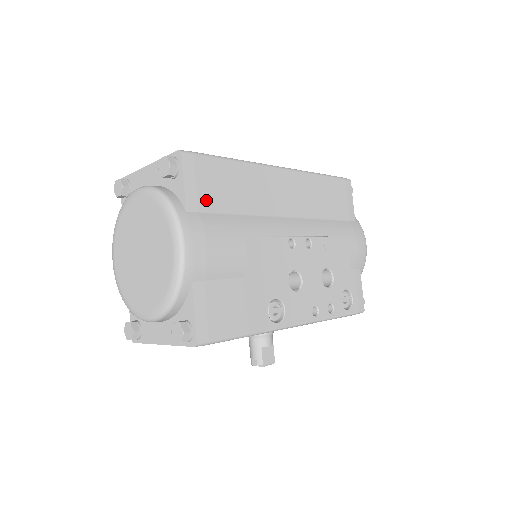
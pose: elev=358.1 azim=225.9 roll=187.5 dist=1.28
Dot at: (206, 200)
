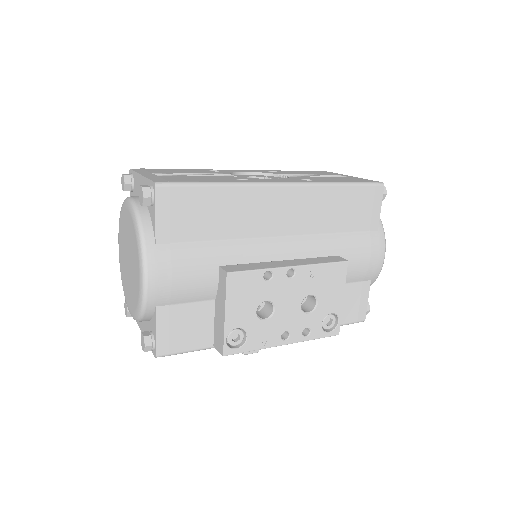
Dot at: (180, 230)
